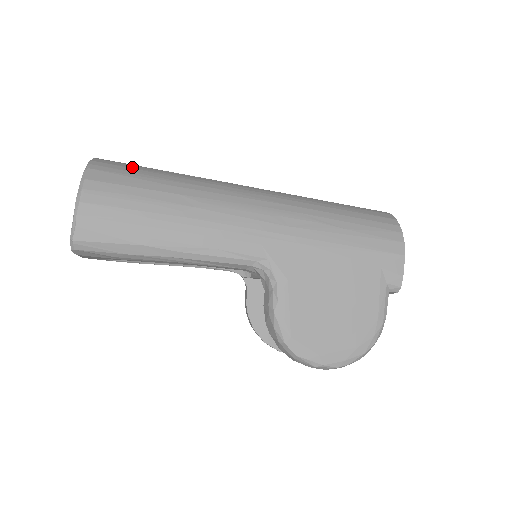
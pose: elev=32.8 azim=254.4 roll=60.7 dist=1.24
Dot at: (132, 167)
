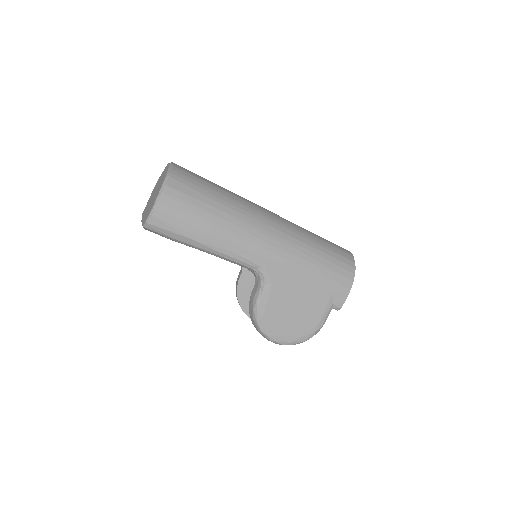
Dot at: (196, 180)
